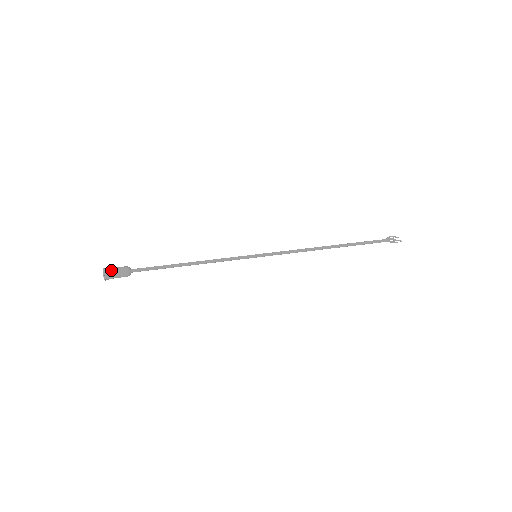
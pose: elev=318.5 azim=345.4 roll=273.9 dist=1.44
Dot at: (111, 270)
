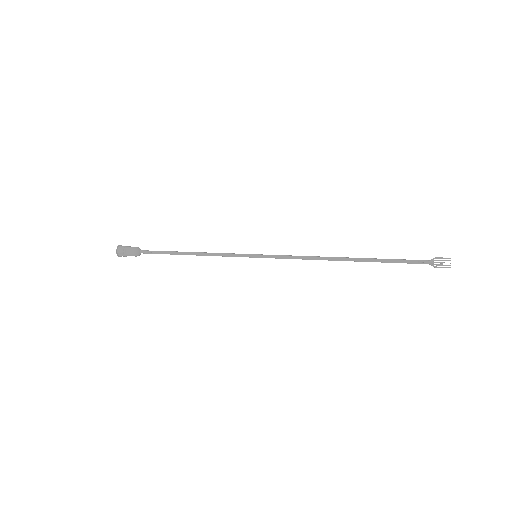
Dot at: (123, 249)
